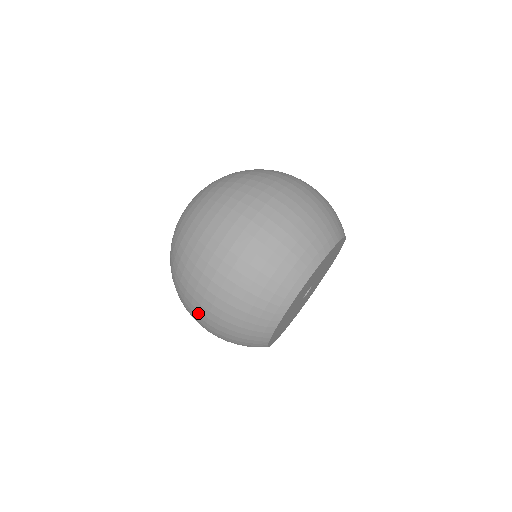
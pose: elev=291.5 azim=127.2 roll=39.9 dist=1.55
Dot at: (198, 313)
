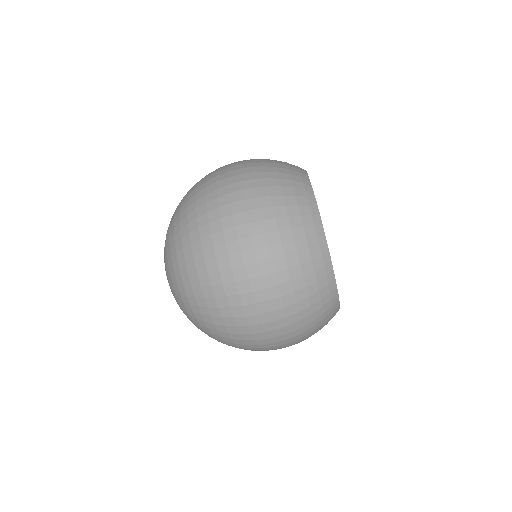
Dot at: occluded
